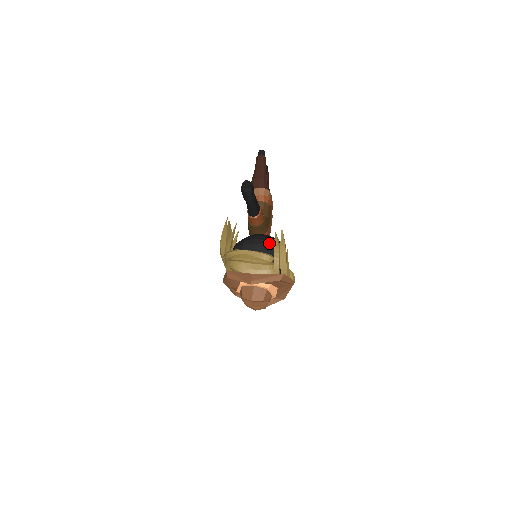
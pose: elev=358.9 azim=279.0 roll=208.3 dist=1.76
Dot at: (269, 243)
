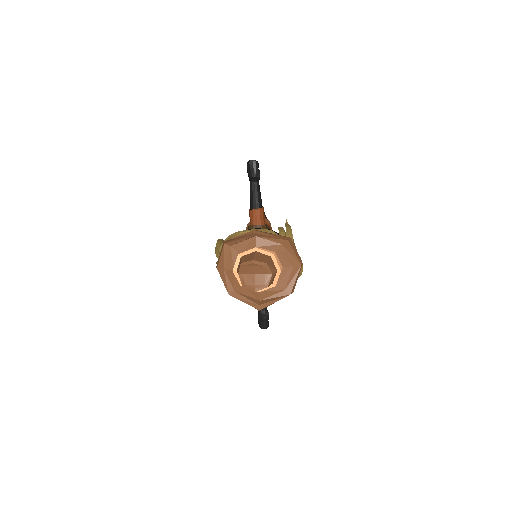
Dot at: (272, 230)
